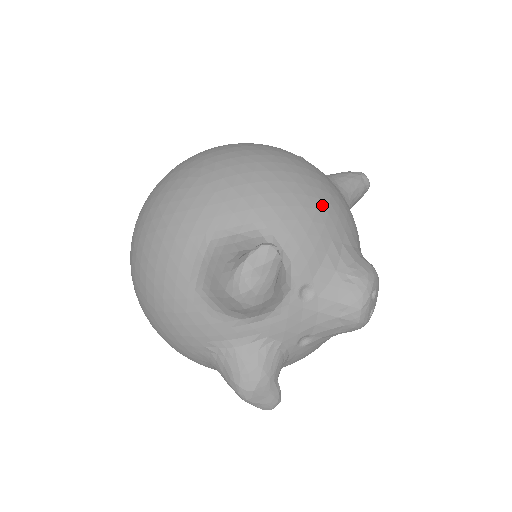
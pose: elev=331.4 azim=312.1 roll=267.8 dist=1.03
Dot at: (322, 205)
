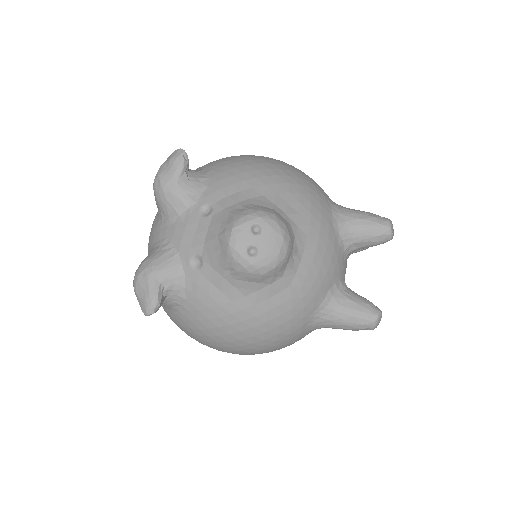
Dot at: (267, 171)
